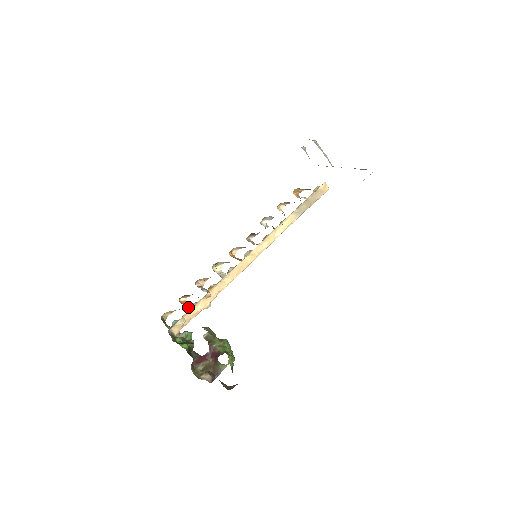
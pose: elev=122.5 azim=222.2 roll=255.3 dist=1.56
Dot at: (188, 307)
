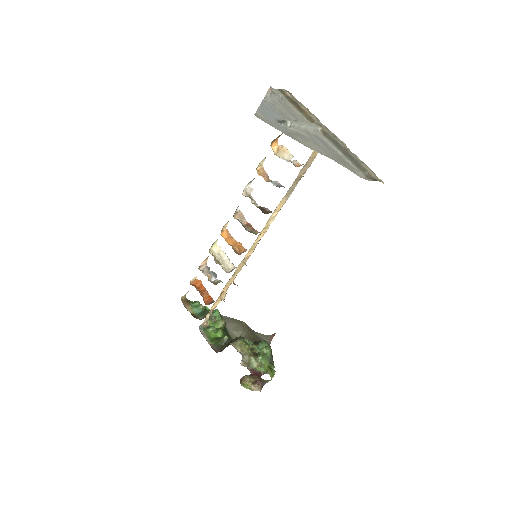
Dot at: (203, 293)
